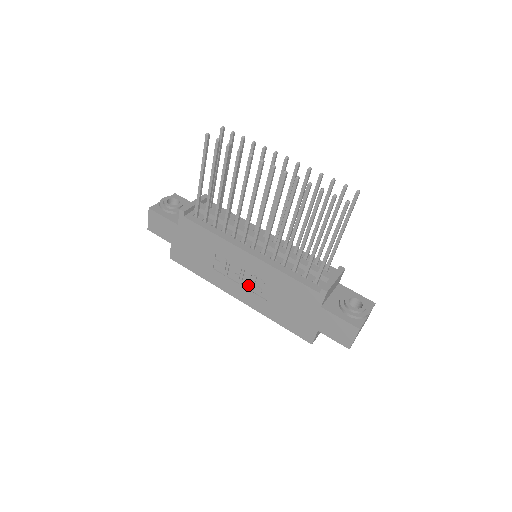
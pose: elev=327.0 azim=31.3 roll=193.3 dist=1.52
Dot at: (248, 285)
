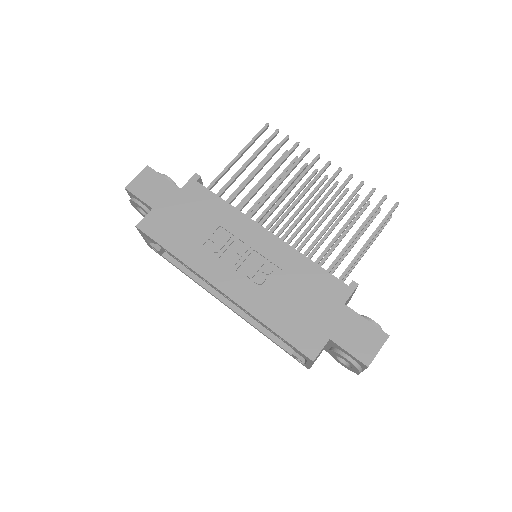
Dot at: (248, 270)
